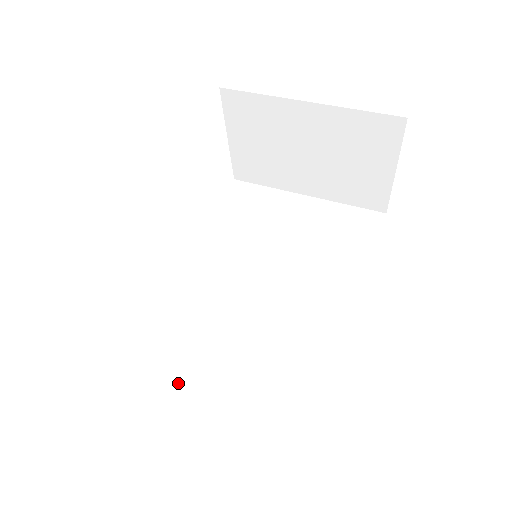
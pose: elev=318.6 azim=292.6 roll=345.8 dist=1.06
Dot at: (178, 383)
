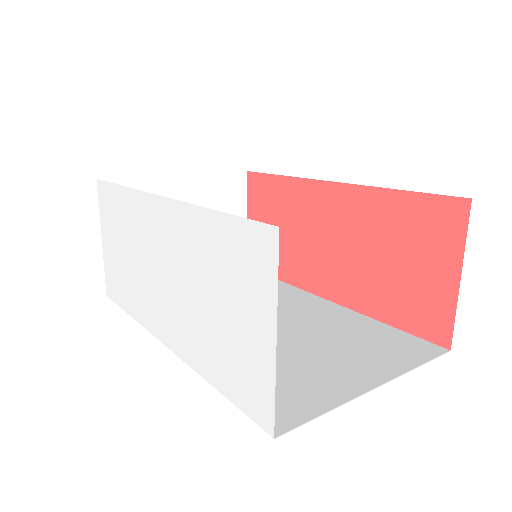
Dot at: (309, 382)
